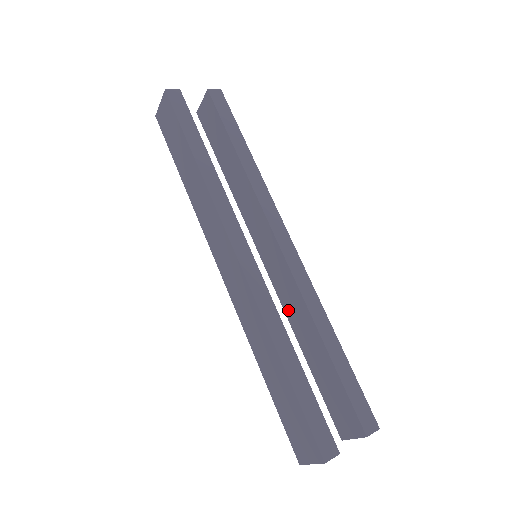
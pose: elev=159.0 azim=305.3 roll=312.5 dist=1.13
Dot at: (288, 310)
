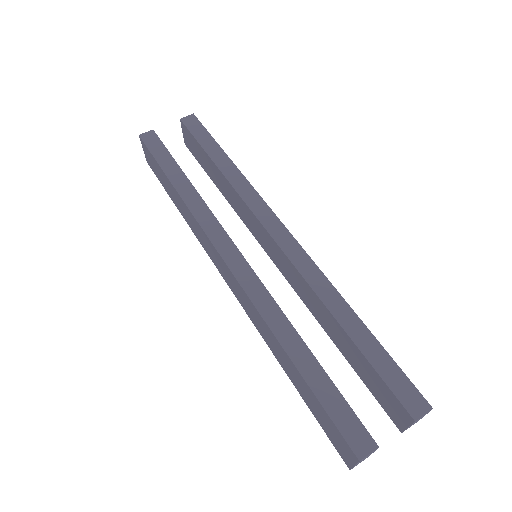
Dot at: (305, 301)
